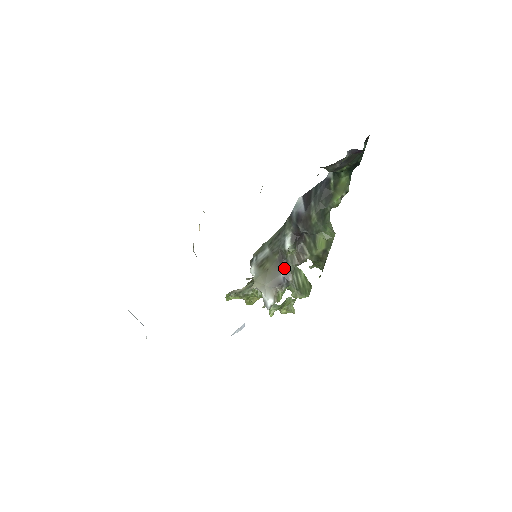
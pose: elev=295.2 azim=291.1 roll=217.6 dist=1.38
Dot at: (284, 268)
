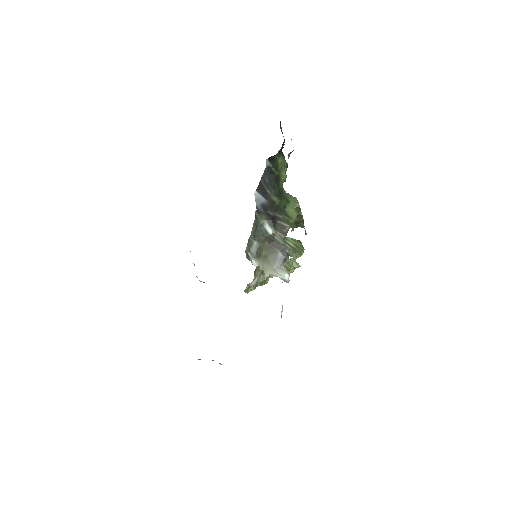
Dot at: (278, 247)
